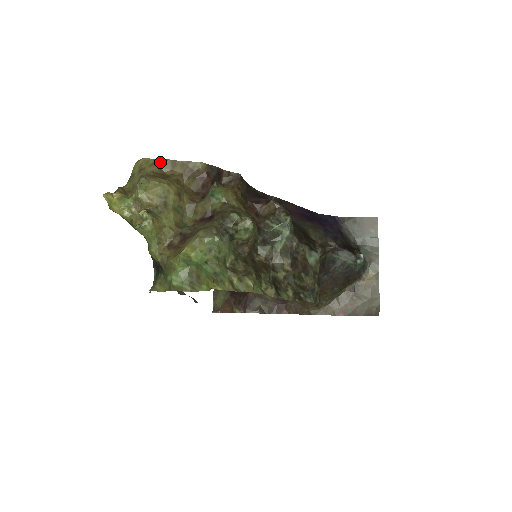
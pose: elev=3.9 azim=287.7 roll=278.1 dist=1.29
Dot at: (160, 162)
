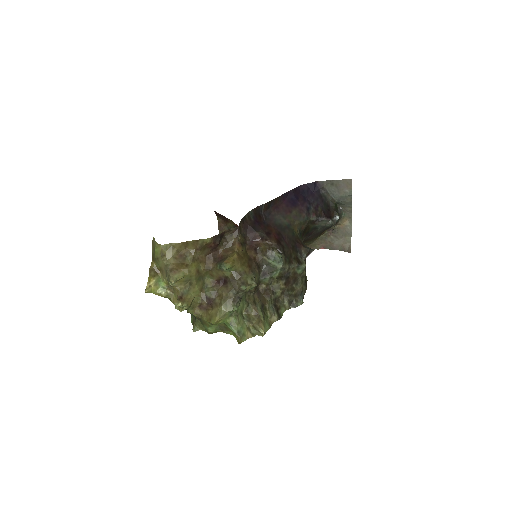
Dot at: (175, 245)
